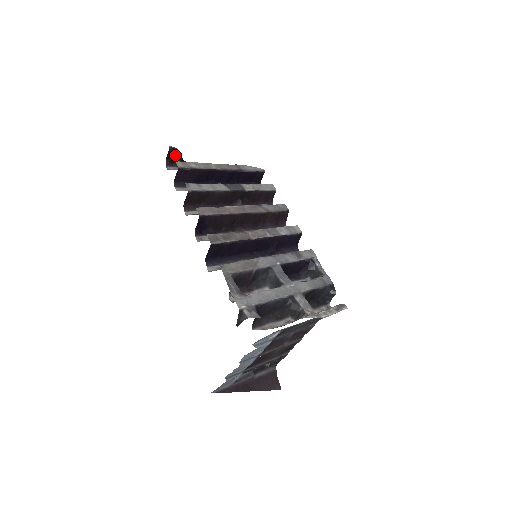
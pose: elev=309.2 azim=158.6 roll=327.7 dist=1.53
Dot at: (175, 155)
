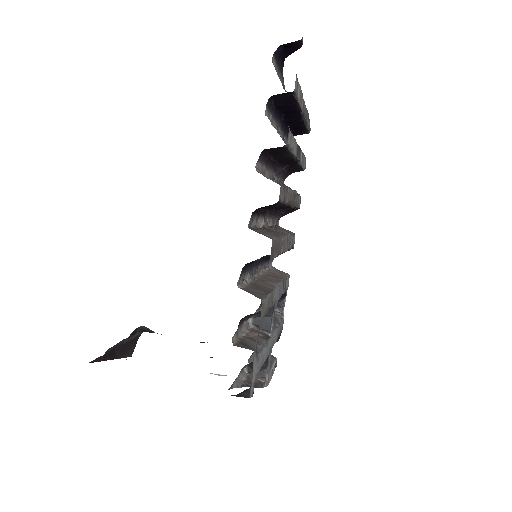
Dot at: (291, 48)
